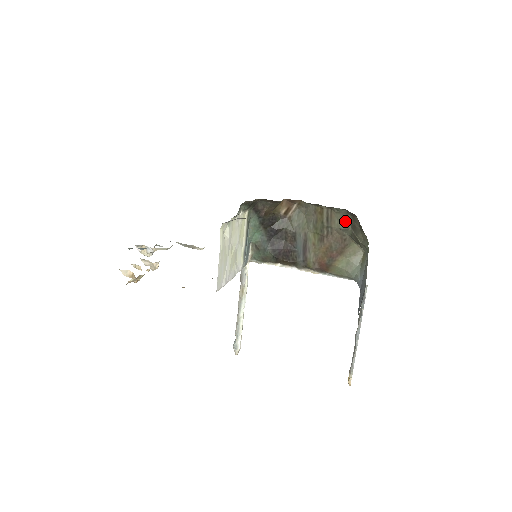
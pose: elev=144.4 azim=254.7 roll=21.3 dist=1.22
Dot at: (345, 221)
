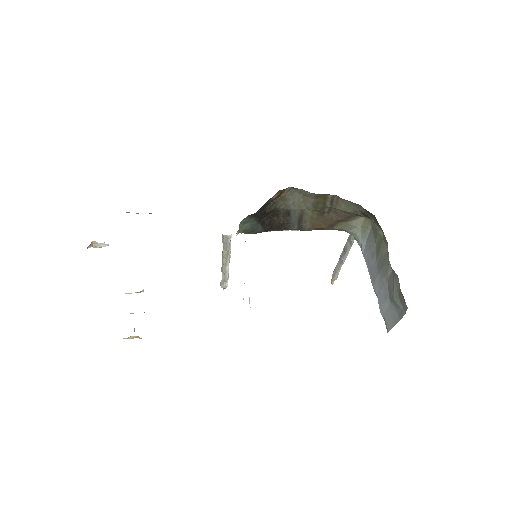
Dot at: (355, 208)
